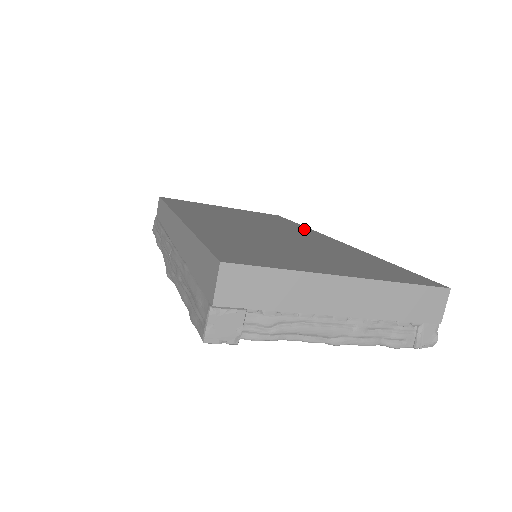
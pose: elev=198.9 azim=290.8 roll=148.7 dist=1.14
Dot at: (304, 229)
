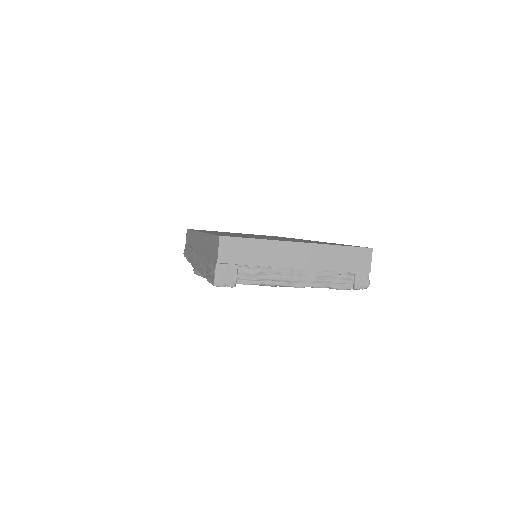
Dot at: occluded
